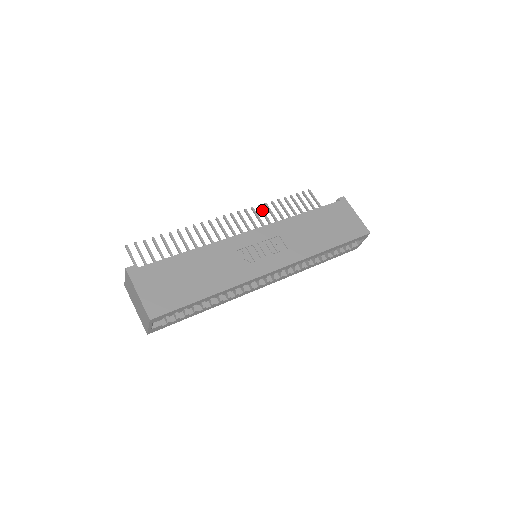
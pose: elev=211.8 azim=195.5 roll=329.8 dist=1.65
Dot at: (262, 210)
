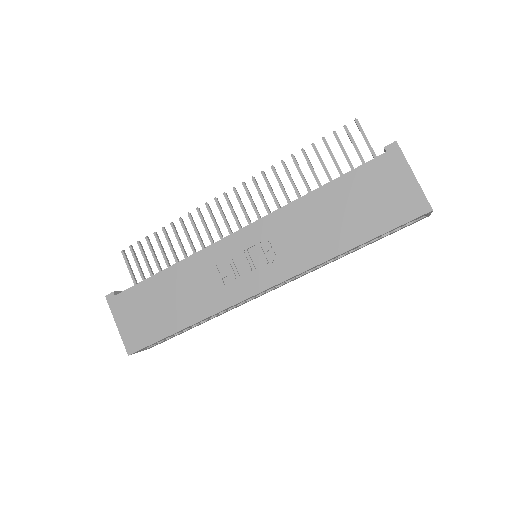
Dot at: (276, 175)
